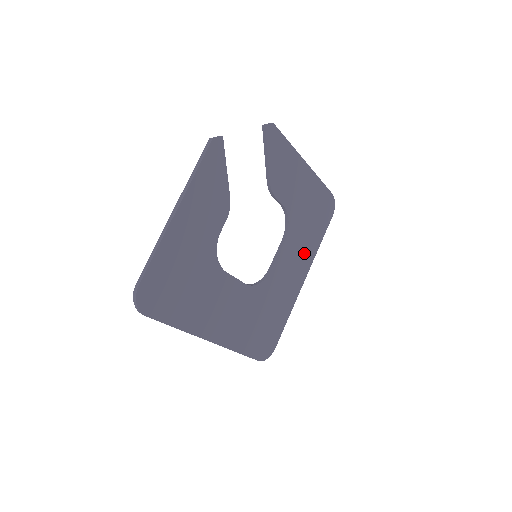
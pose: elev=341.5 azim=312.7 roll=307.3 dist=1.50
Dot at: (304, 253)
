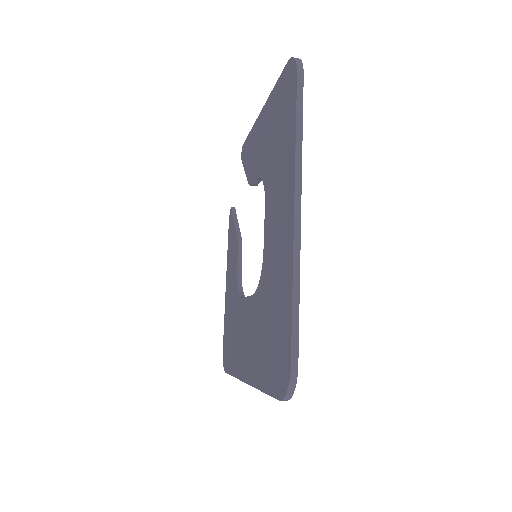
Dot at: occluded
